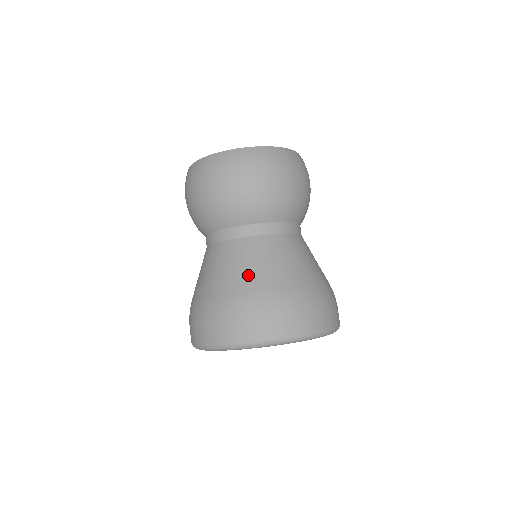
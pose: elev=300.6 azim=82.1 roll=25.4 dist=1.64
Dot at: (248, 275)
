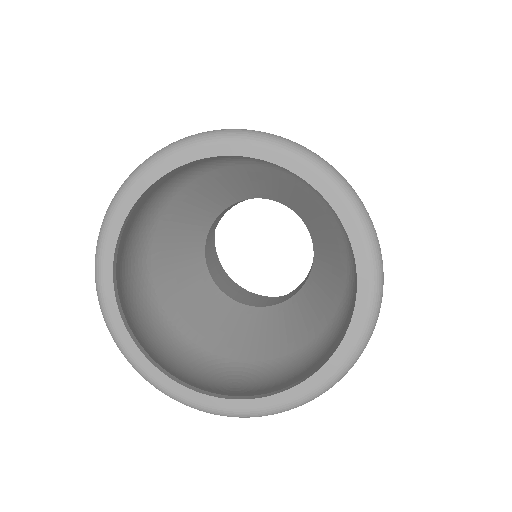
Dot at: occluded
